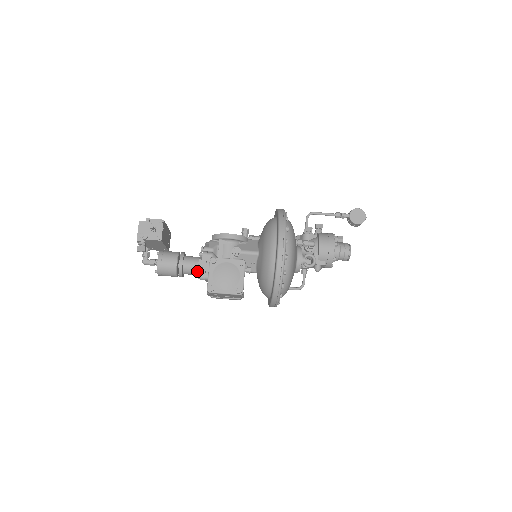
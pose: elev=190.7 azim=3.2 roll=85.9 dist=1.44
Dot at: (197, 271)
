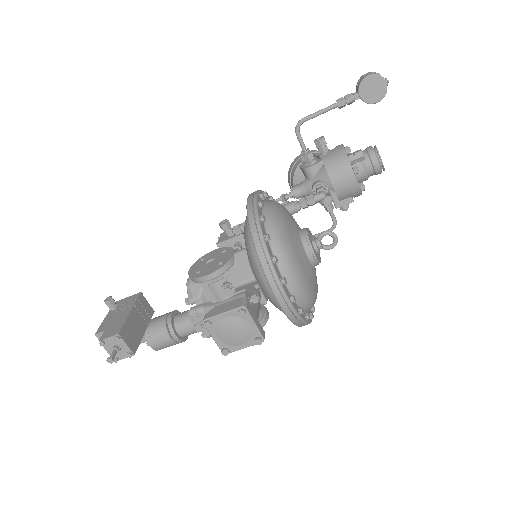
Dot at: (198, 331)
